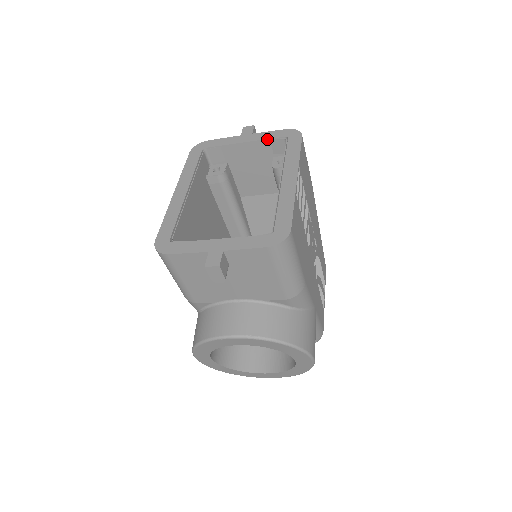
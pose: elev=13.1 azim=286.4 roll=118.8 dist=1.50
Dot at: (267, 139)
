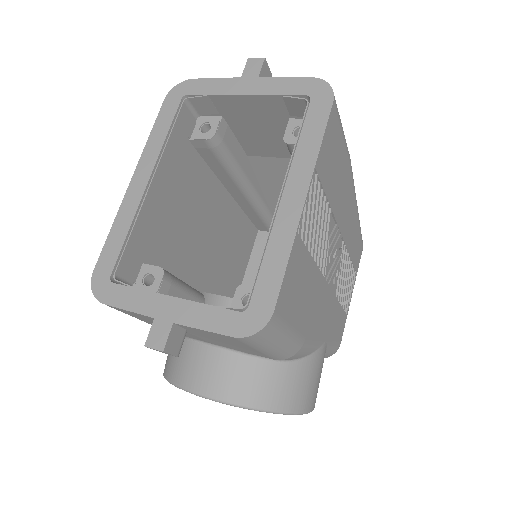
Dot at: (278, 95)
